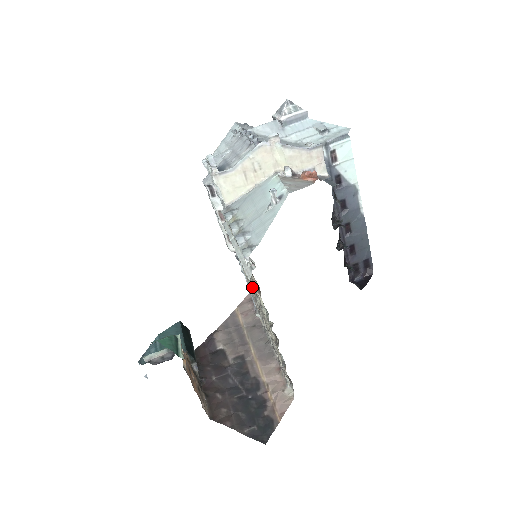
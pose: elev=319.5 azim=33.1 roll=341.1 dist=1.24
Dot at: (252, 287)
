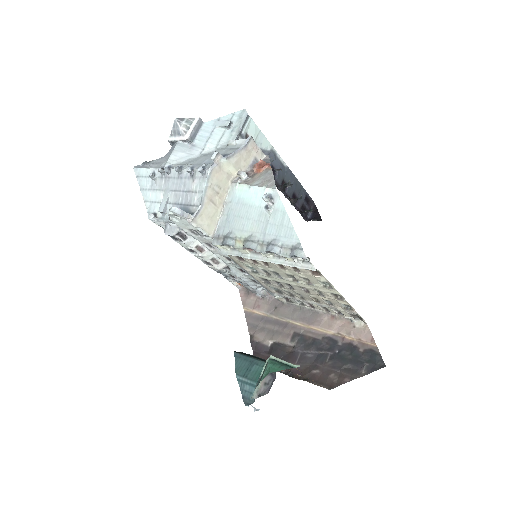
Dot at: (283, 279)
